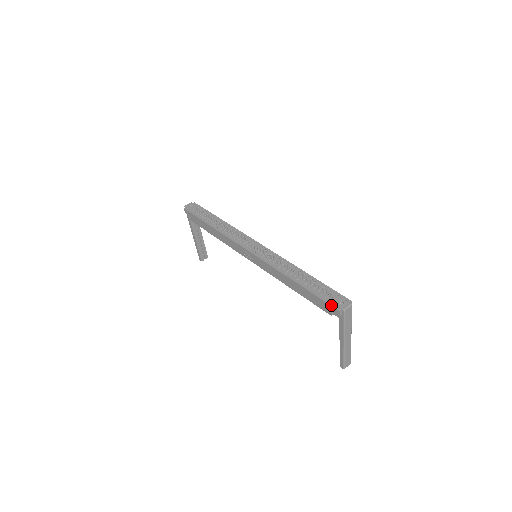
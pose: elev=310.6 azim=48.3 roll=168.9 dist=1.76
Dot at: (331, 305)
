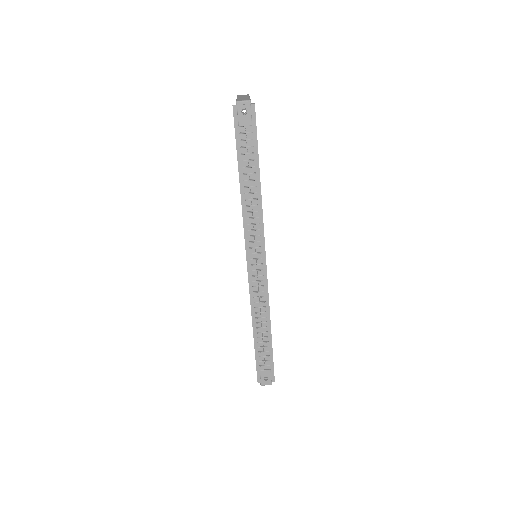
Dot at: (257, 375)
